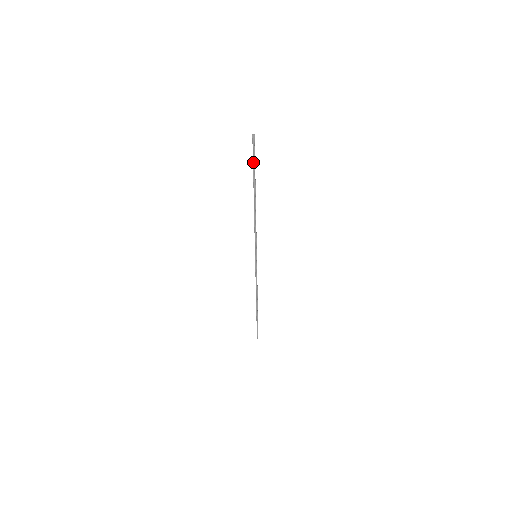
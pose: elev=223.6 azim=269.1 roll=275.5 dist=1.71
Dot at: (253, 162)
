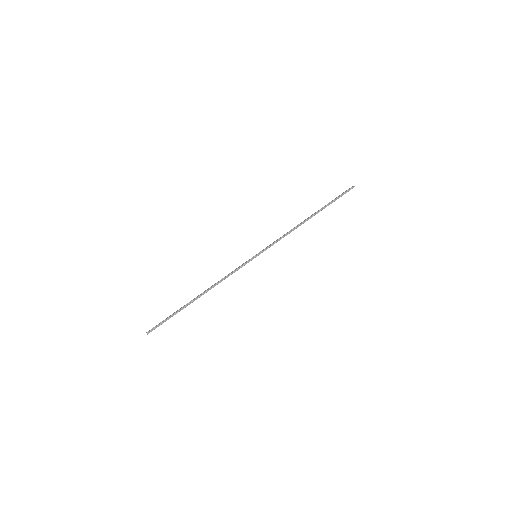
Dot at: (337, 198)
